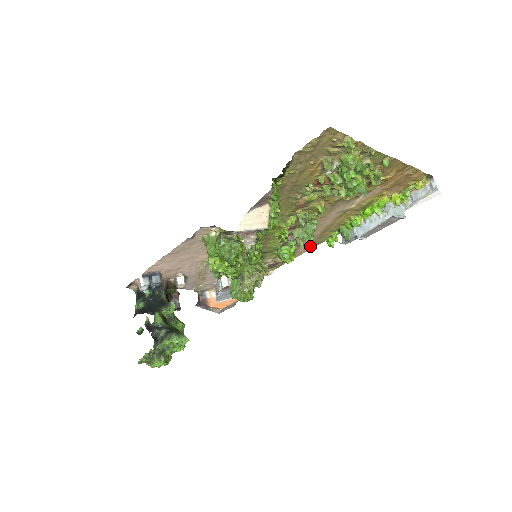
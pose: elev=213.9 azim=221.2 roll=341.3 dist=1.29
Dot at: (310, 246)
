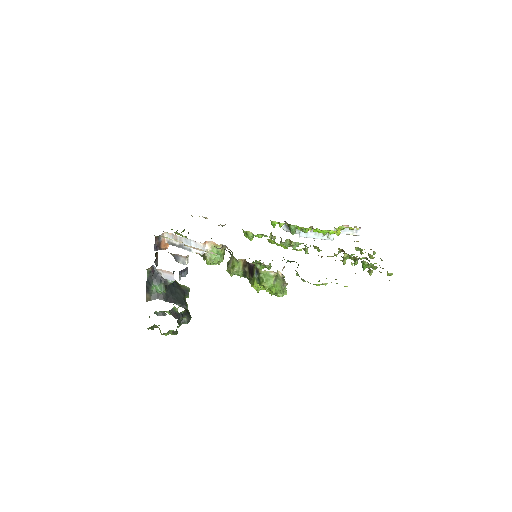
Dot at: occluded
